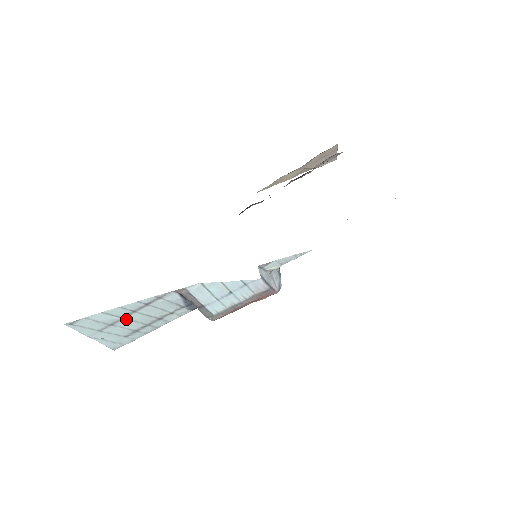
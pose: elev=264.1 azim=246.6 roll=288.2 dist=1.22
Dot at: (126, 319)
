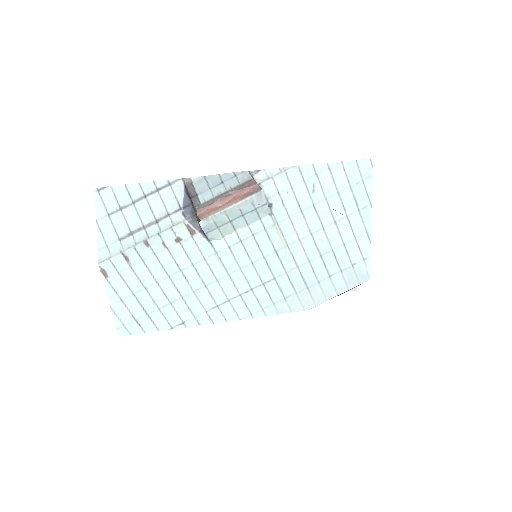
Dot at: (134, 207)
